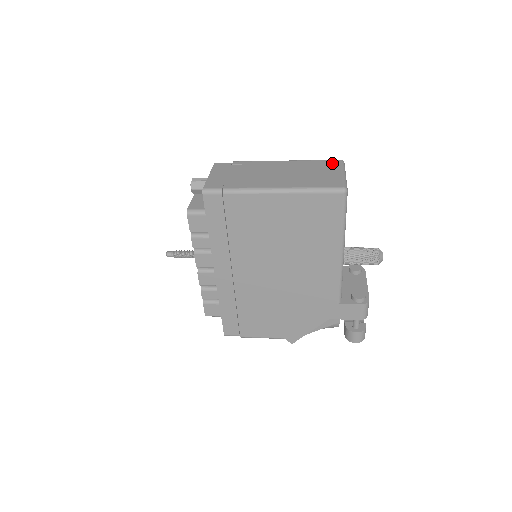
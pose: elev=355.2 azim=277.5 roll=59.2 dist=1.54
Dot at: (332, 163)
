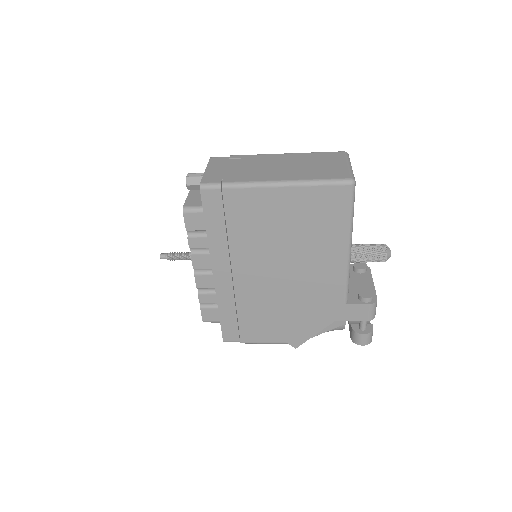
Dot at: (336, 155)
